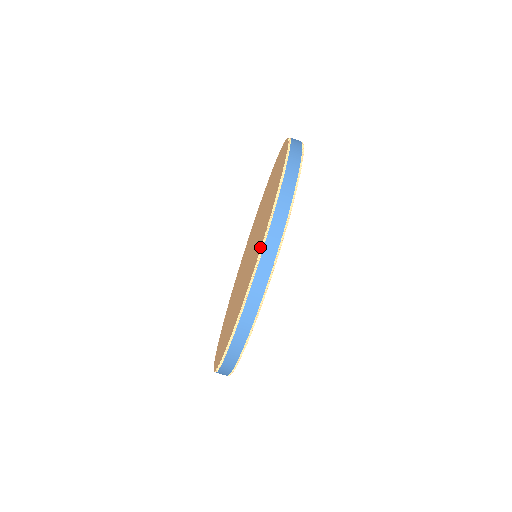
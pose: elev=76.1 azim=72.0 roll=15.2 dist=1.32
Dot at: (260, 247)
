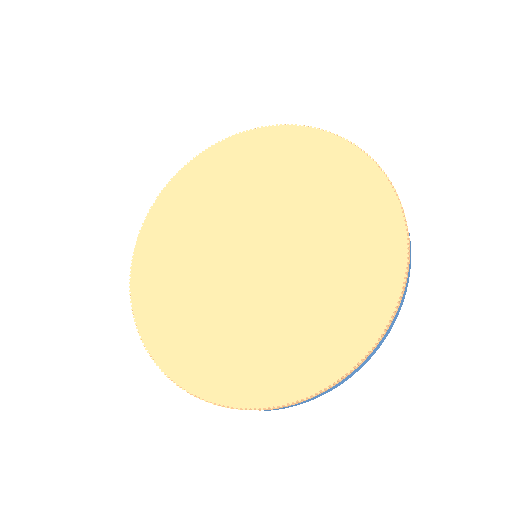
Dot at: (211, 397)
